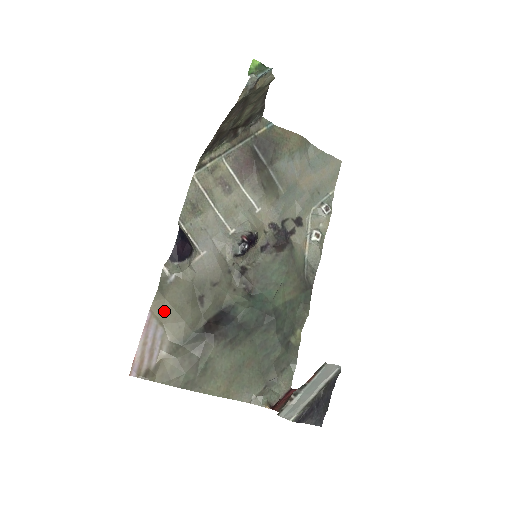
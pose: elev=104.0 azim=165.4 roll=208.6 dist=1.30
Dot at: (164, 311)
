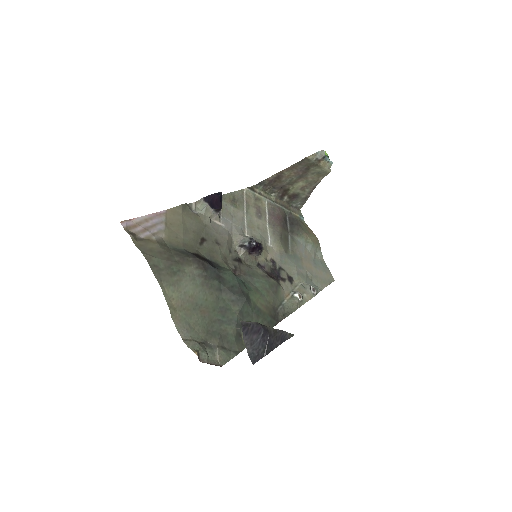
Dot at: (175, 220)
